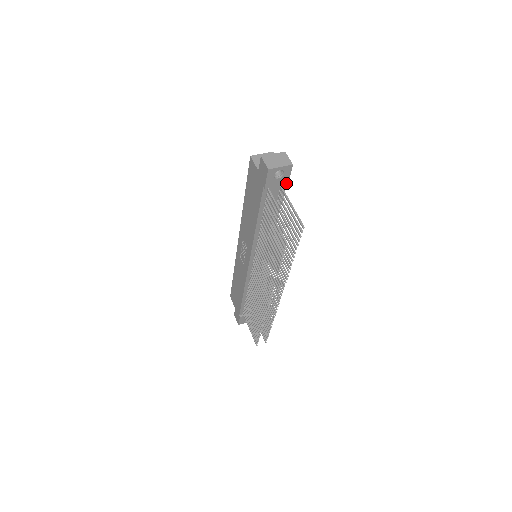
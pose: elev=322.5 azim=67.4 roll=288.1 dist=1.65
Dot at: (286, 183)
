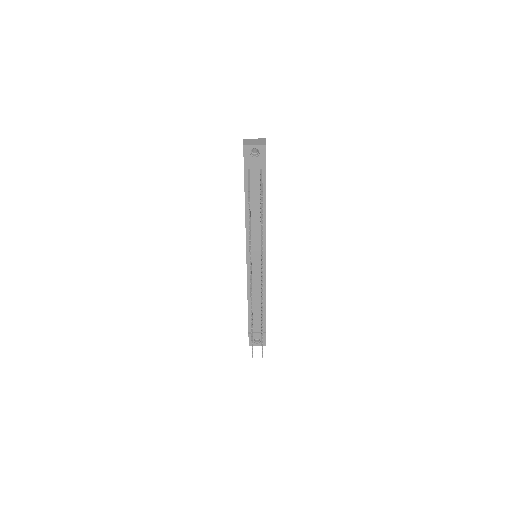
Dot at: (264, 165)
